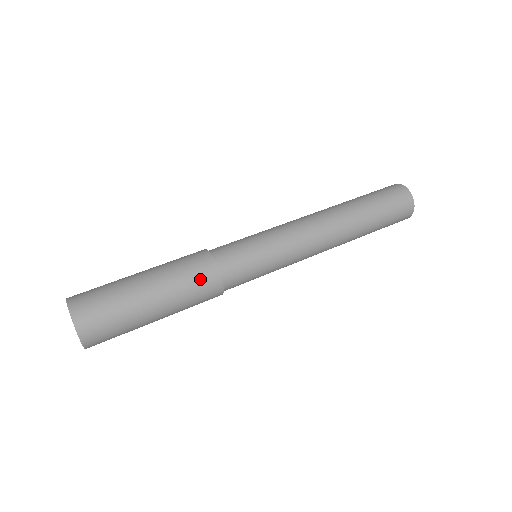
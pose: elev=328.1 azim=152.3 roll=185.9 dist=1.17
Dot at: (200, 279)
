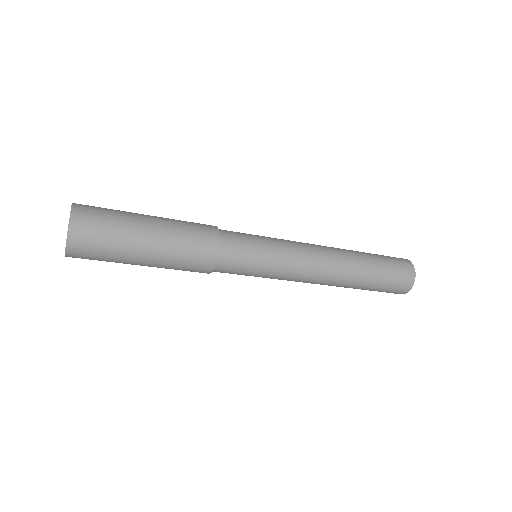
Dot at: (193, 268)
